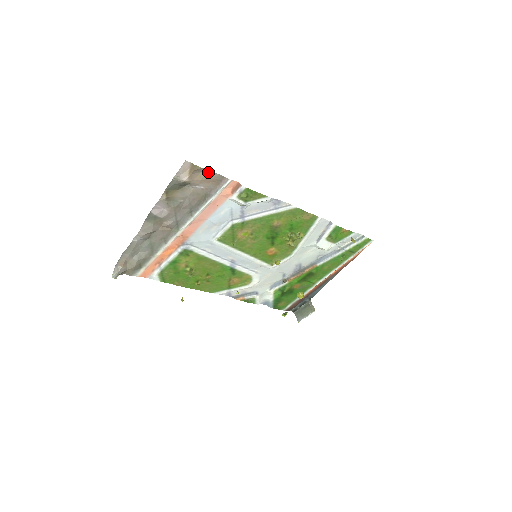
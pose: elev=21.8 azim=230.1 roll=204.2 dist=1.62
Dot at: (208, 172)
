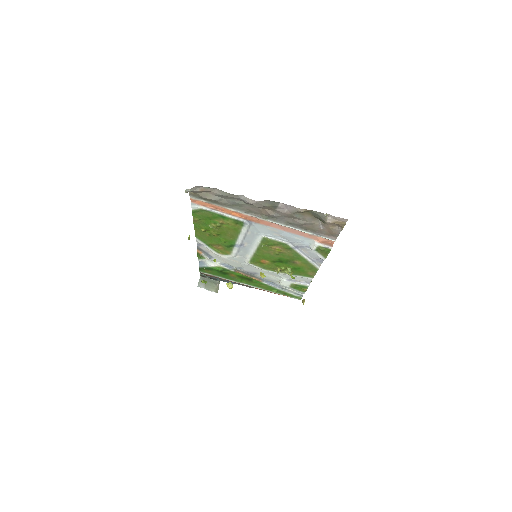
Dot at: (339, 230)
